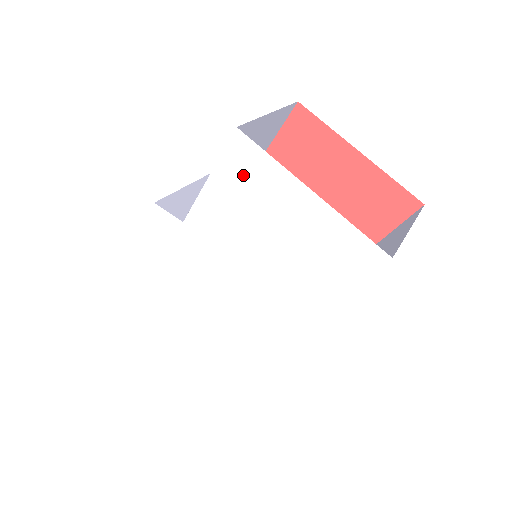
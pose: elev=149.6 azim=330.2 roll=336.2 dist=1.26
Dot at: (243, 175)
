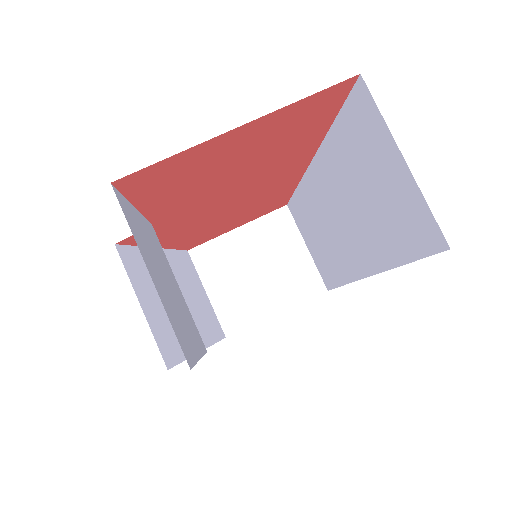
Dot at: occluded
